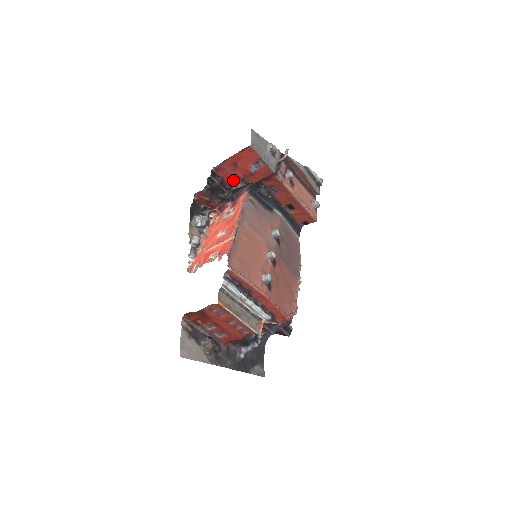
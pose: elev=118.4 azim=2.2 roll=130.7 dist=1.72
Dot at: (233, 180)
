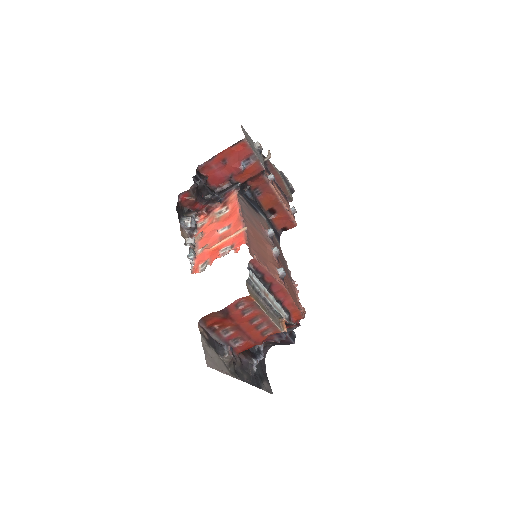
Dot at: (218, 180)
